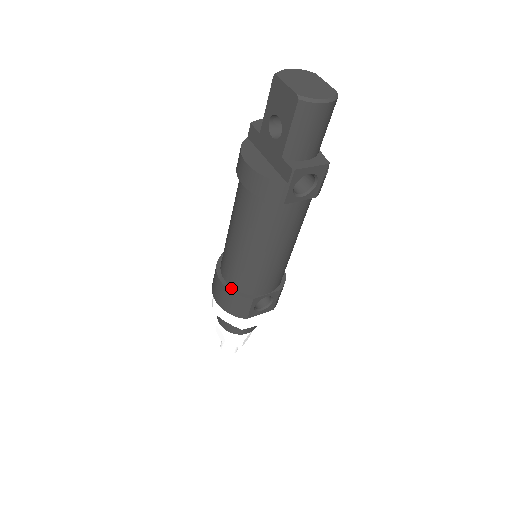
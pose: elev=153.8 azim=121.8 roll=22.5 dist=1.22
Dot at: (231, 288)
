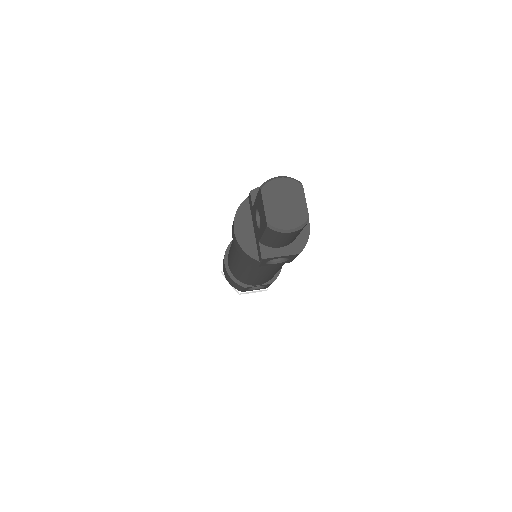
Dot at: (231, 274)
